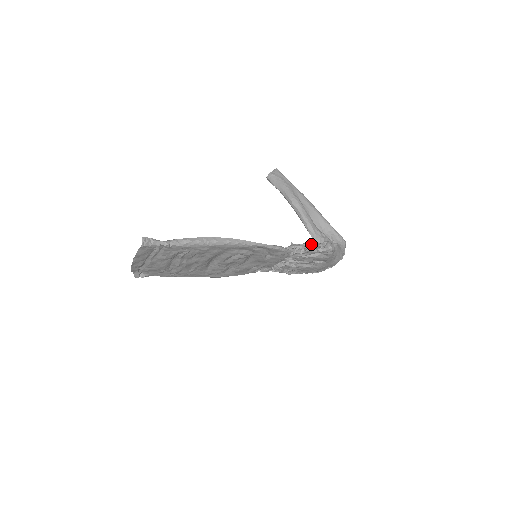
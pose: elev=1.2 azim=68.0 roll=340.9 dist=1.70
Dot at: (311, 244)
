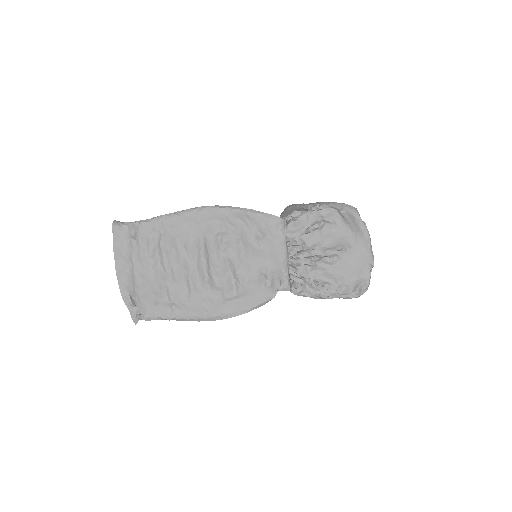
Dot at: occluded
